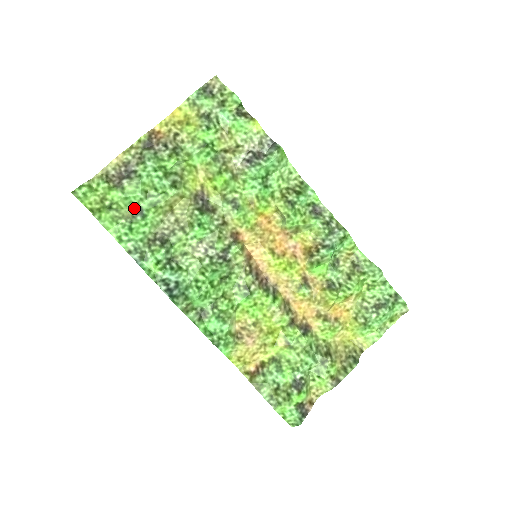
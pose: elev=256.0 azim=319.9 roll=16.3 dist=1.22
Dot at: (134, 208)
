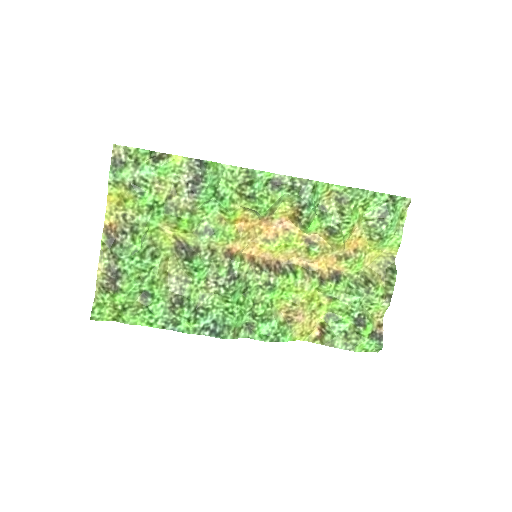
Dot at: (140, 295)
